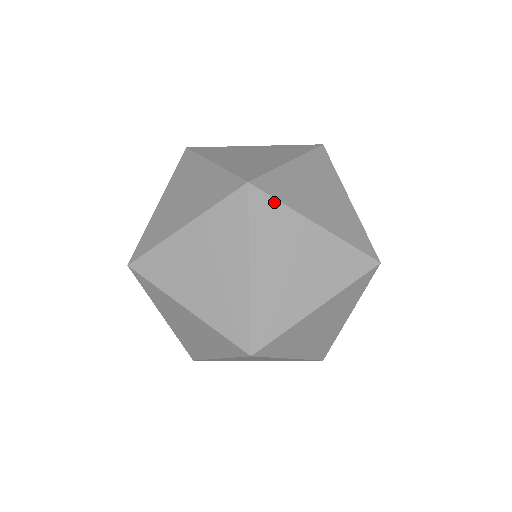
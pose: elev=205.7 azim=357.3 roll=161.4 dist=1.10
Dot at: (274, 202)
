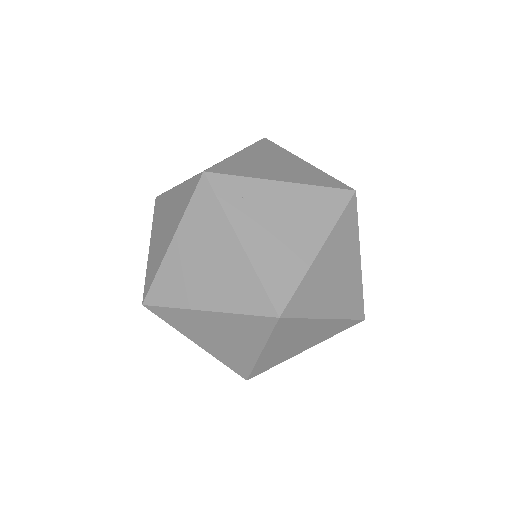
Dot at: (215, 200)
